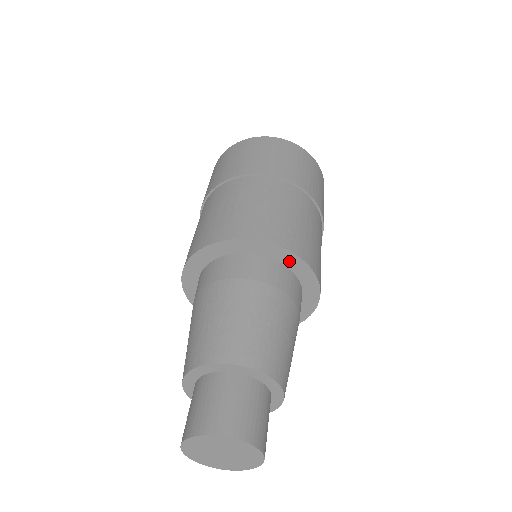
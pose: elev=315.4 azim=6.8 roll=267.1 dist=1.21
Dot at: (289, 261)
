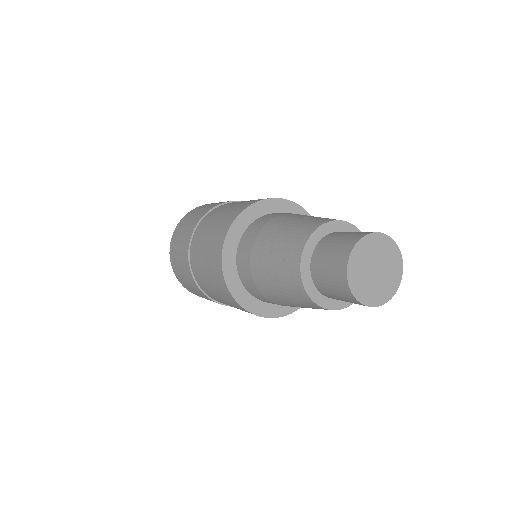
Dot at: occluded
